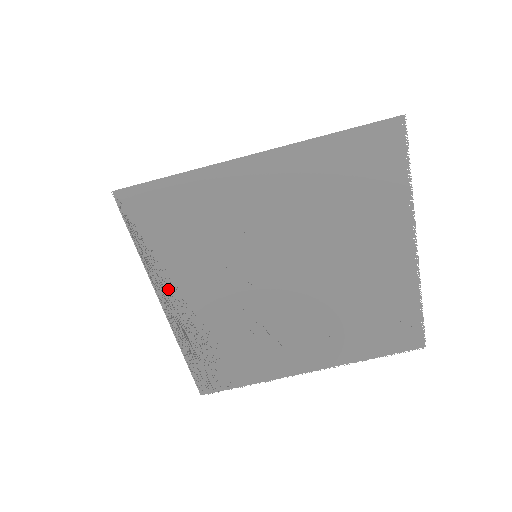
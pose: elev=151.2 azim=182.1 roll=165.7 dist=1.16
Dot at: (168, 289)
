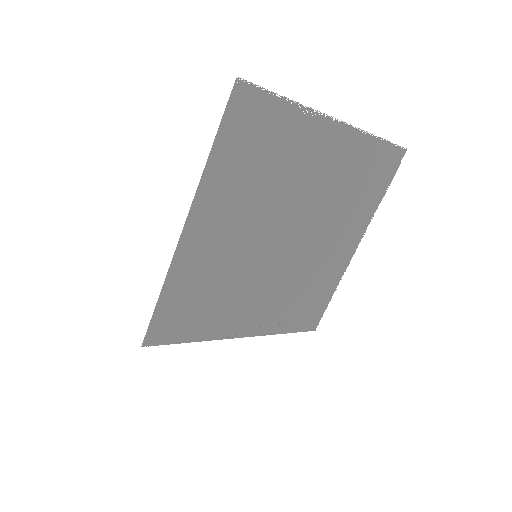
Dot at: (234, 329)
